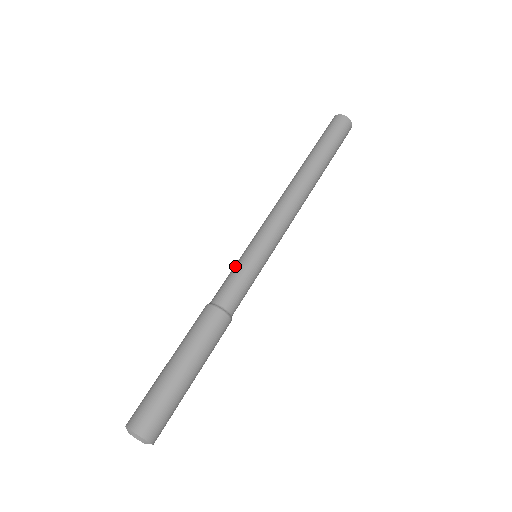
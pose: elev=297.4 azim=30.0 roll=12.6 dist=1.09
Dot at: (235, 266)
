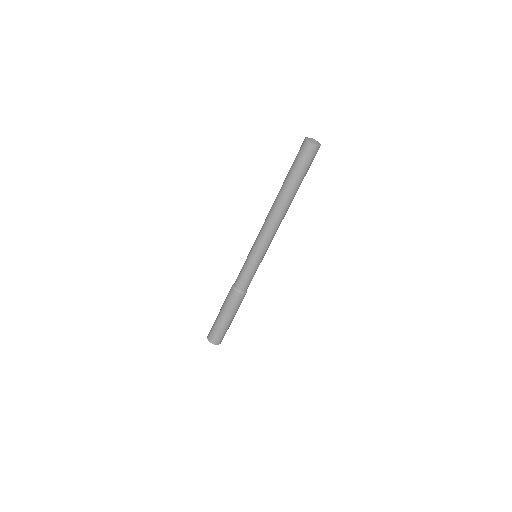
Dot at: occluded
